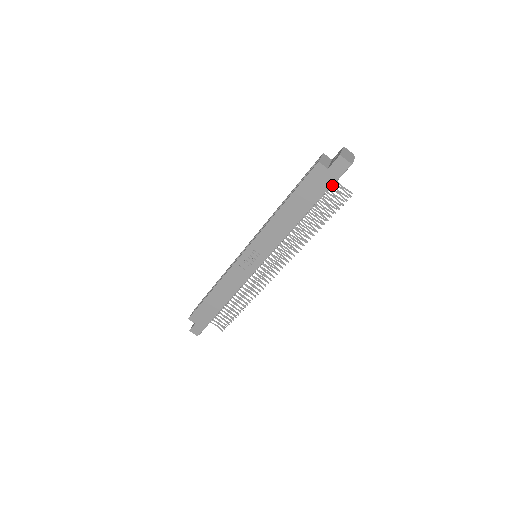
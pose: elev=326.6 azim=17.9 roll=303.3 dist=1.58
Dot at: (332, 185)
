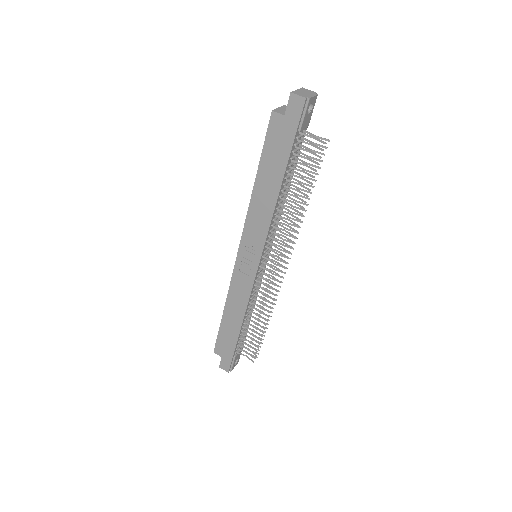
Dot at: (303, 139)
